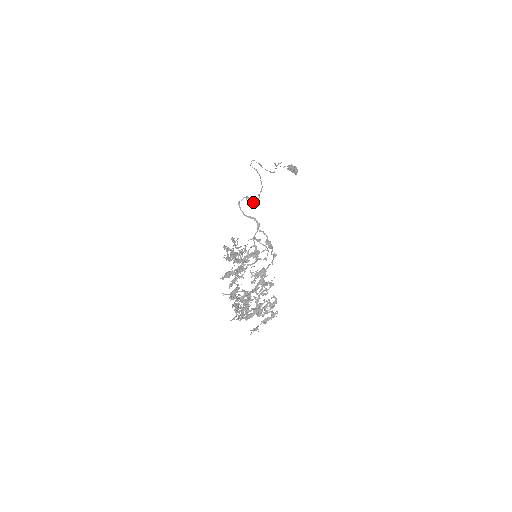
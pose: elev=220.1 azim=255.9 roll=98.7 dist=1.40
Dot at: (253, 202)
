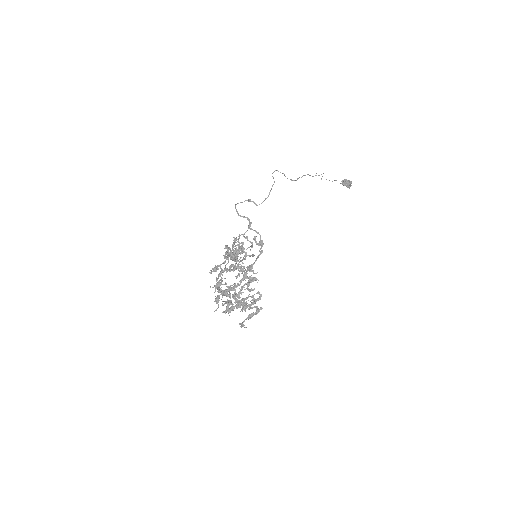
Dot at: (257, 205)
